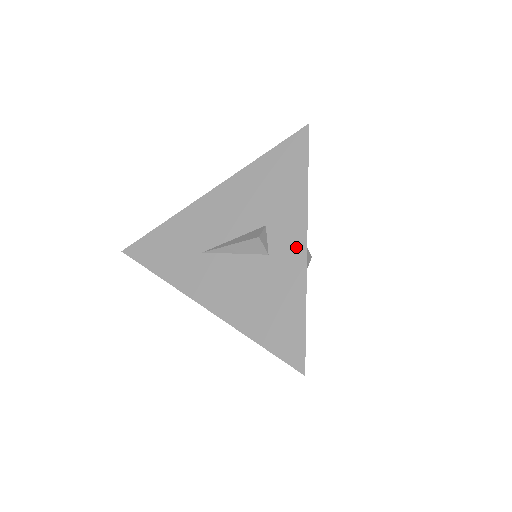
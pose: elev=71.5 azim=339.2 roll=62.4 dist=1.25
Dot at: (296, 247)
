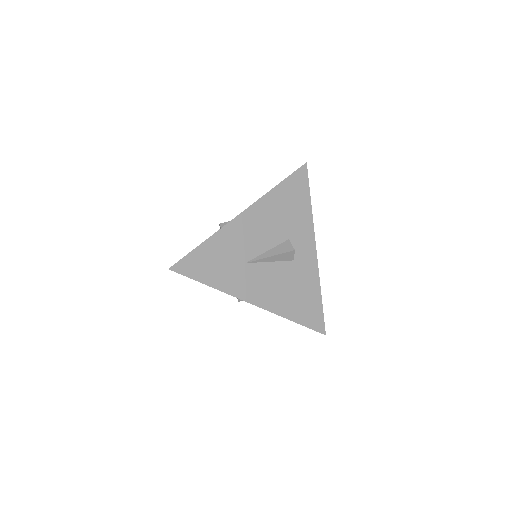
Dot at: (310, 254)
